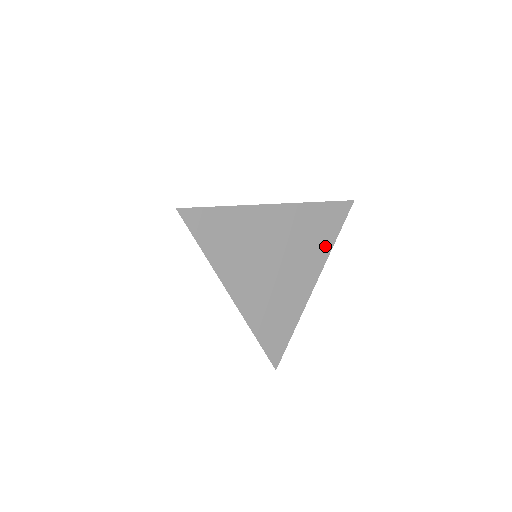
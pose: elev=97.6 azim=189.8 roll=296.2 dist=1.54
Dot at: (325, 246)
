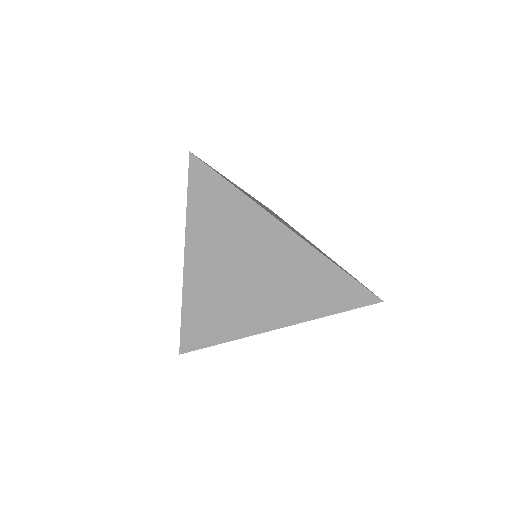
Dot at: occluded
